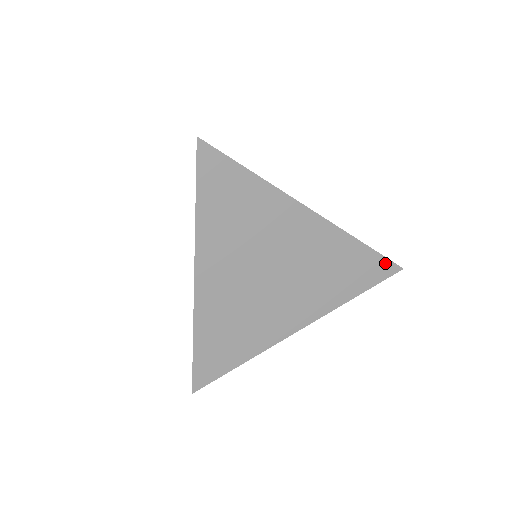
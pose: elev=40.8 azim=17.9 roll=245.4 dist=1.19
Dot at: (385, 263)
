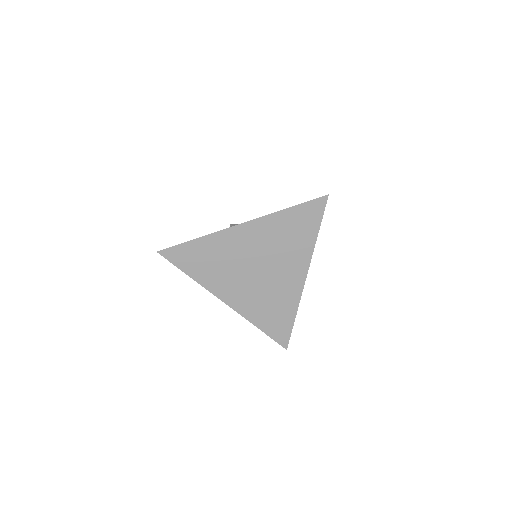
Dot at: (313, 203)
